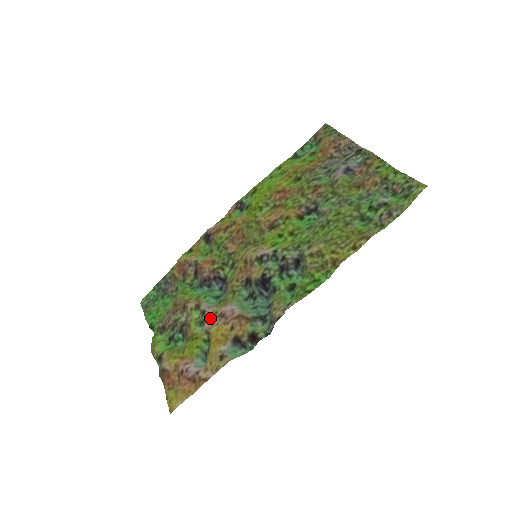
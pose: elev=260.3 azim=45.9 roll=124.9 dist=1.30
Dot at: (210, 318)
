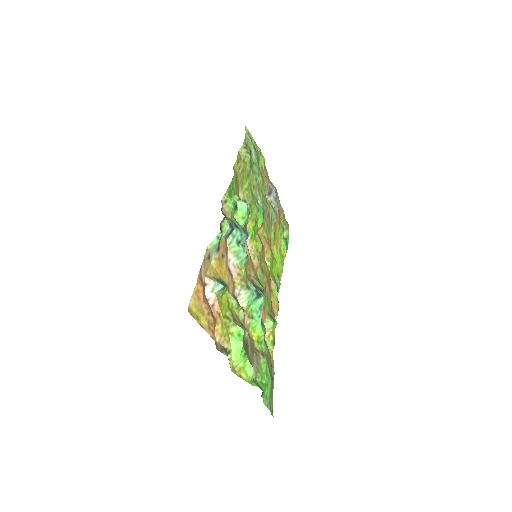
Dot at: (233, 289)
